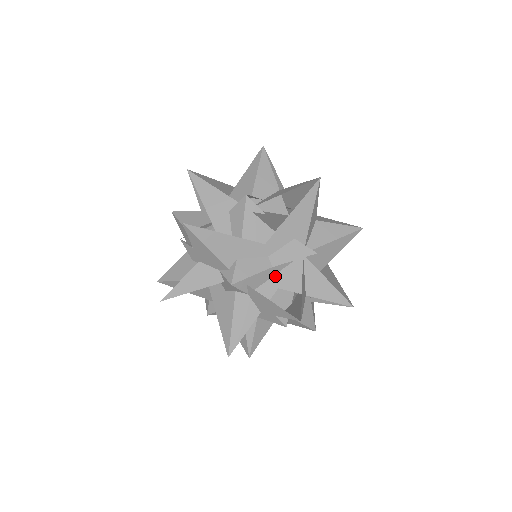
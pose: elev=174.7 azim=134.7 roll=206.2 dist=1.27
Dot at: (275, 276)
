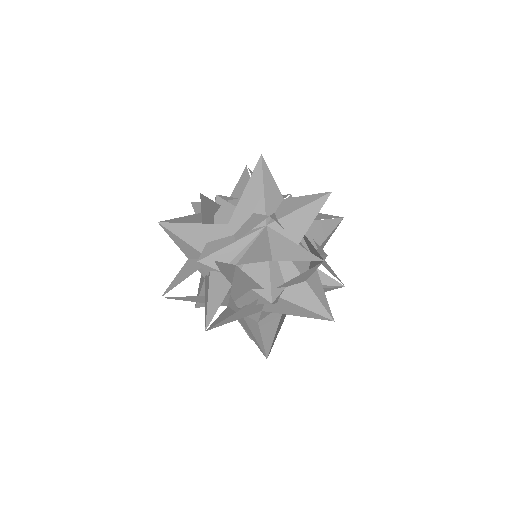
Dot at: (243, 251)
